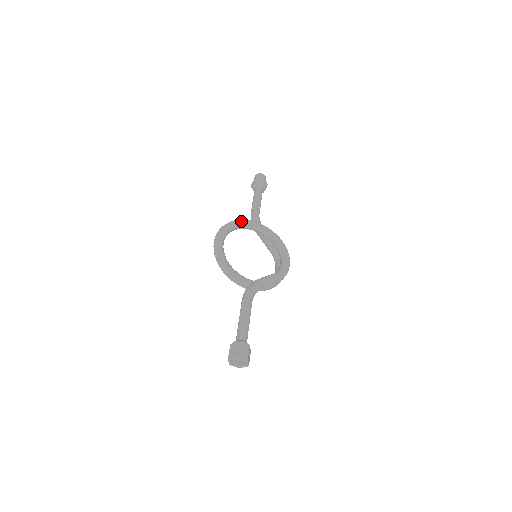
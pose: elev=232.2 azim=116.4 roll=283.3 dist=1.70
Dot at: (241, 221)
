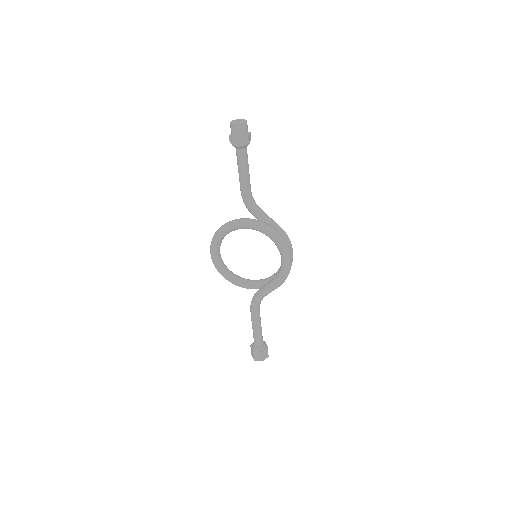
Dot at: (226, 230)
